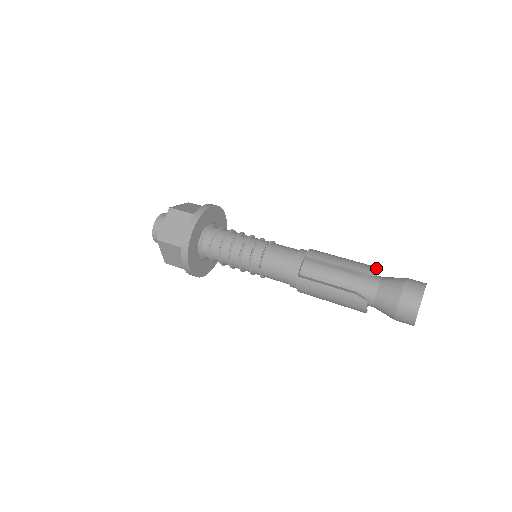
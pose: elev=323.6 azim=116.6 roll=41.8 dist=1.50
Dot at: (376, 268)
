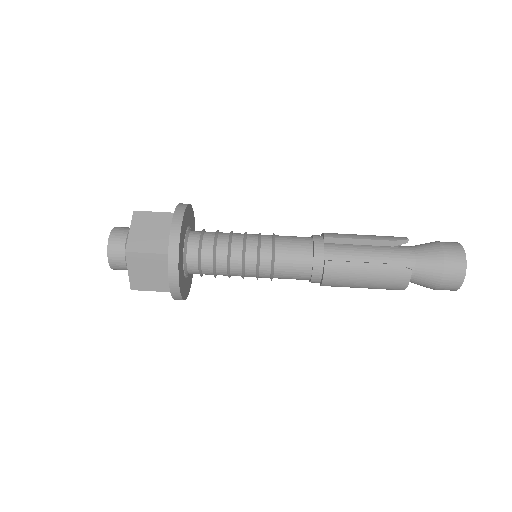
Dot at: (403, 237)
